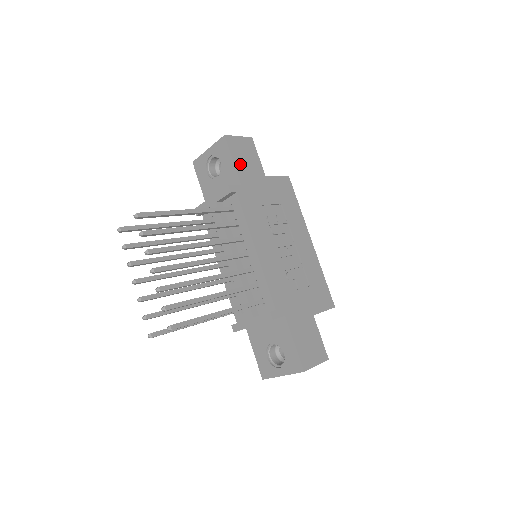
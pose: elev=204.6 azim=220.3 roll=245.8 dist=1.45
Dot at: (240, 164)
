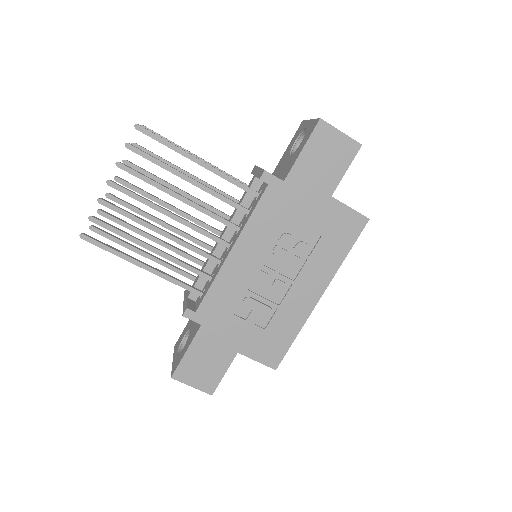
Dot at: (308, 161)
